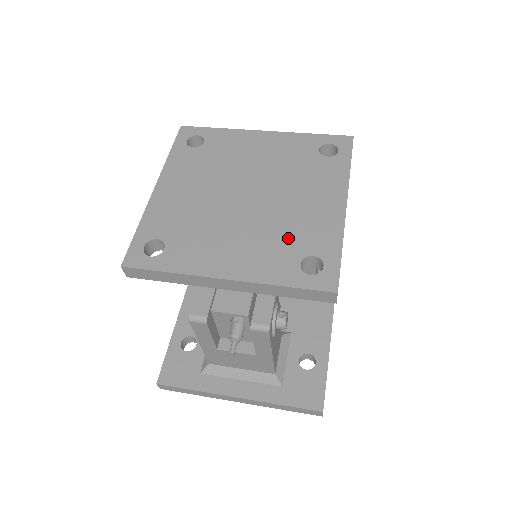
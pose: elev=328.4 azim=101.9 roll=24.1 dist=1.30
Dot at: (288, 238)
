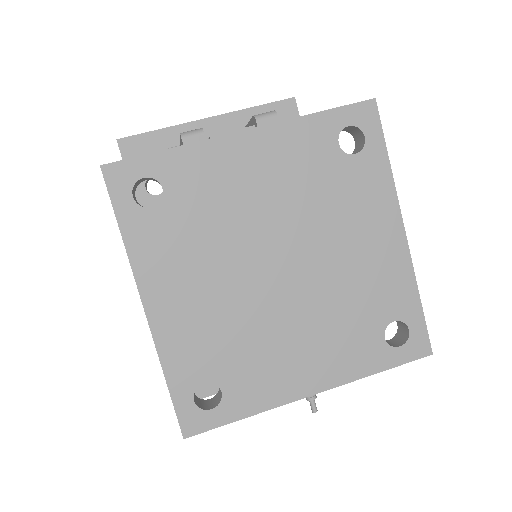
Dot at: (358, 310)
